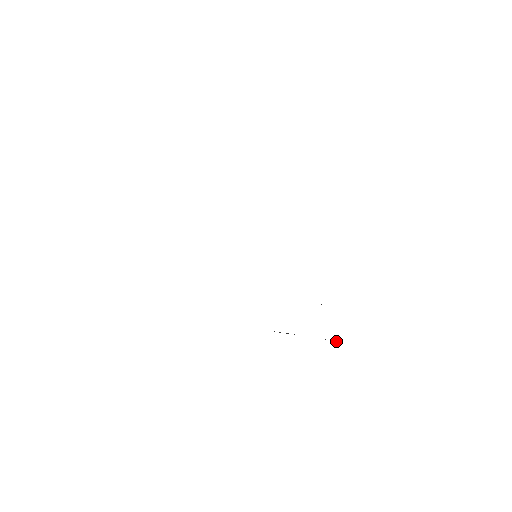
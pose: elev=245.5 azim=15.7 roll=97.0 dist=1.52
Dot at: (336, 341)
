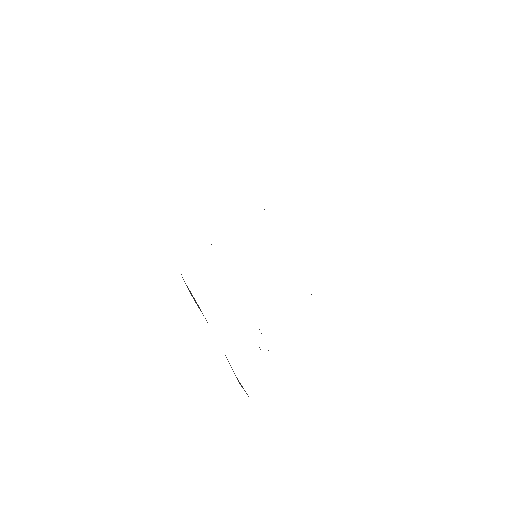
Dot at: occluded
